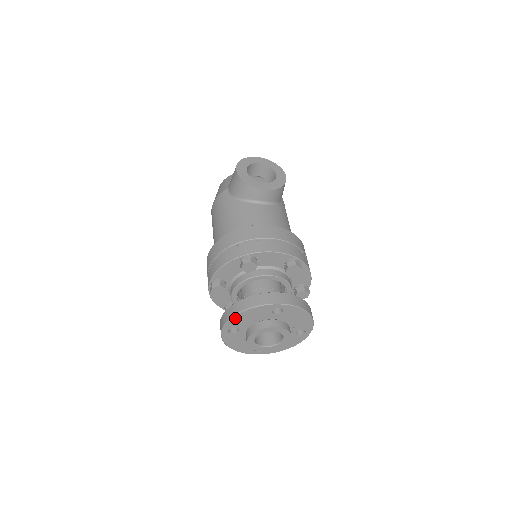
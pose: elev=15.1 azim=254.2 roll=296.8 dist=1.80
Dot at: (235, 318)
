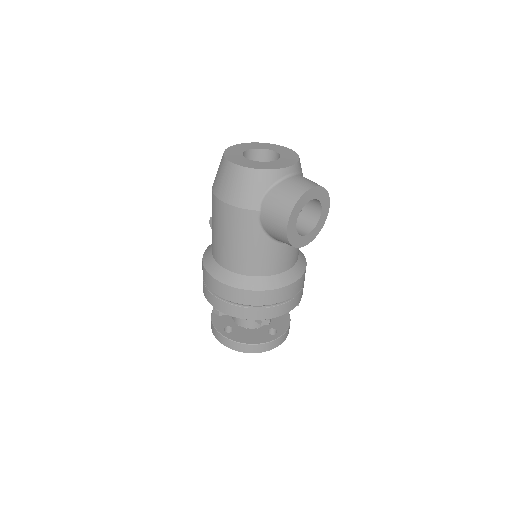
Dot at: (239, 349)
